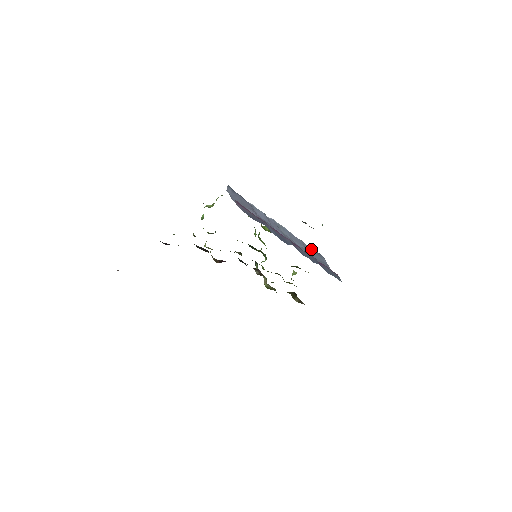
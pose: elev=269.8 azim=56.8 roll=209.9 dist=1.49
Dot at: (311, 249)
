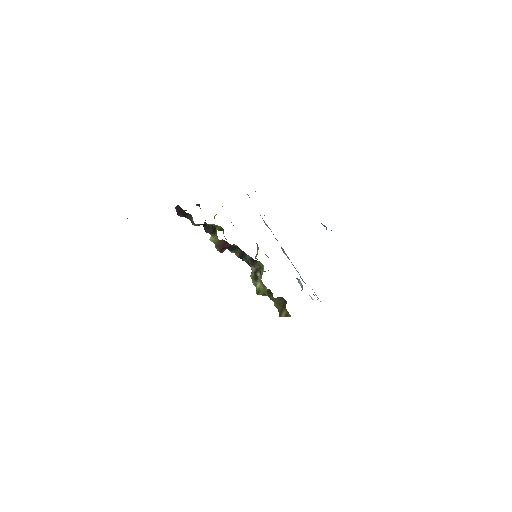
Dot at: (305, 283)
